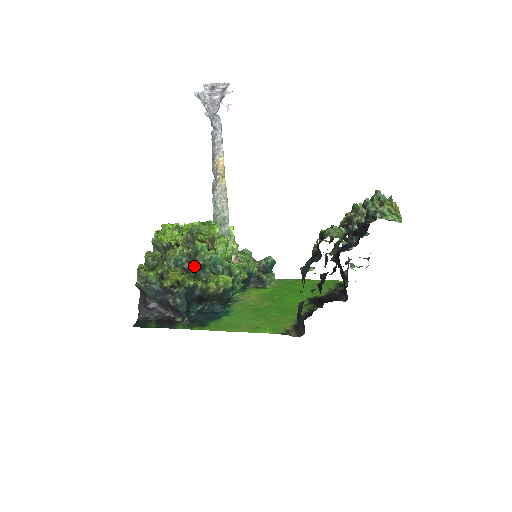
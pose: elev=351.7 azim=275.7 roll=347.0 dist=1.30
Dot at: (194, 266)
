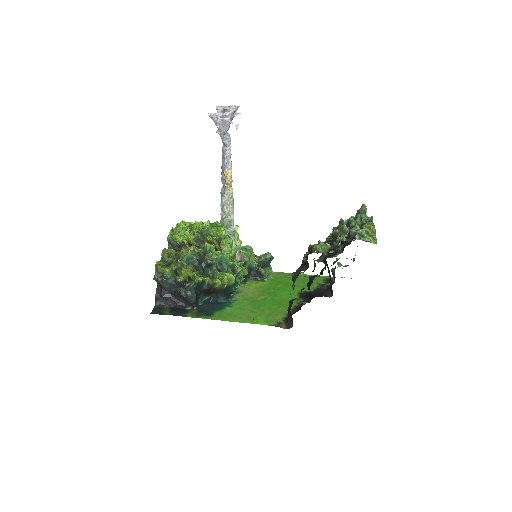
Dot at: (203, 264)
